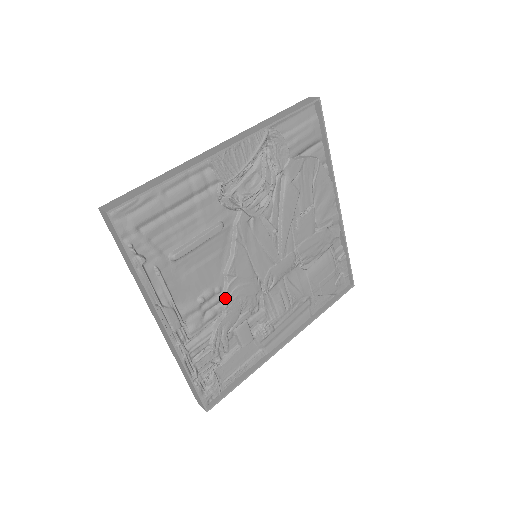
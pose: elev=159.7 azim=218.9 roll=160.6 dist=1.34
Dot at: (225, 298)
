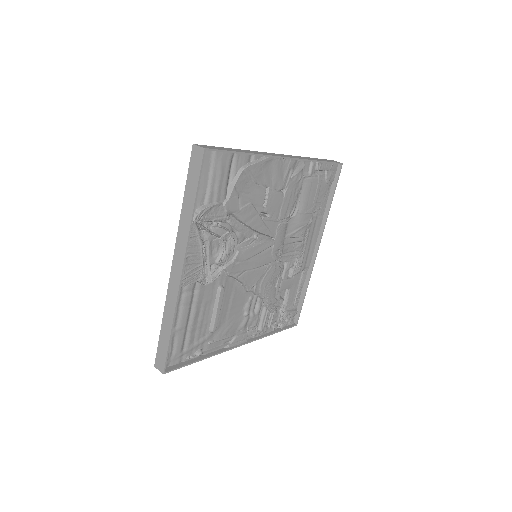
Dot at: (259, 296)
